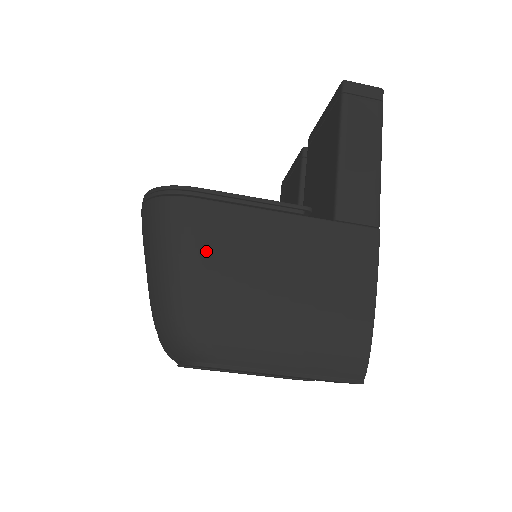
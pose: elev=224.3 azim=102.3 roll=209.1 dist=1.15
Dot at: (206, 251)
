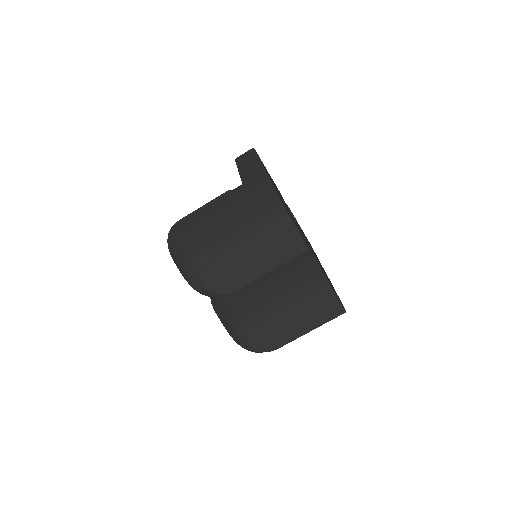
Dot at: (187, 229)
